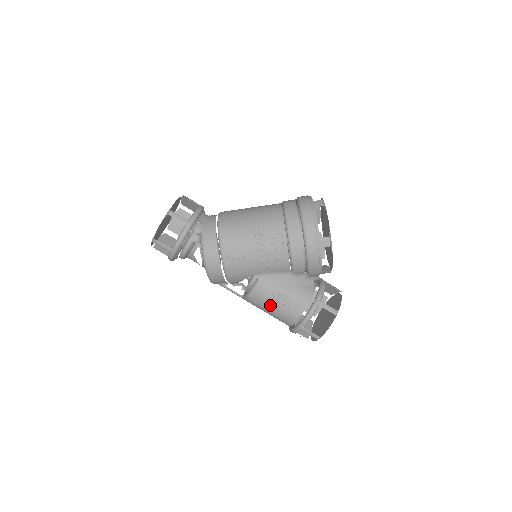
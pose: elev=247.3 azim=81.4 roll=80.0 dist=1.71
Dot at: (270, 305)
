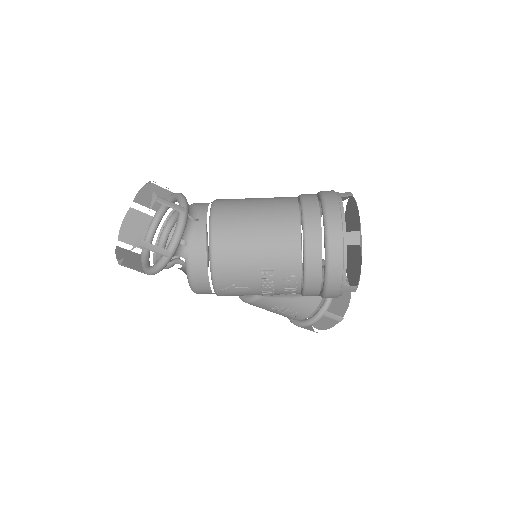
Dot at: (268, 310)
